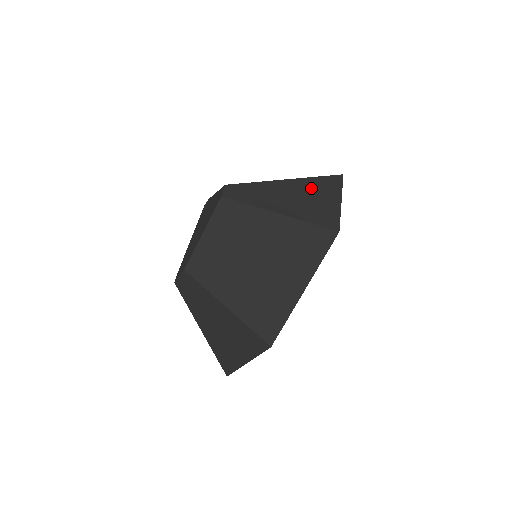
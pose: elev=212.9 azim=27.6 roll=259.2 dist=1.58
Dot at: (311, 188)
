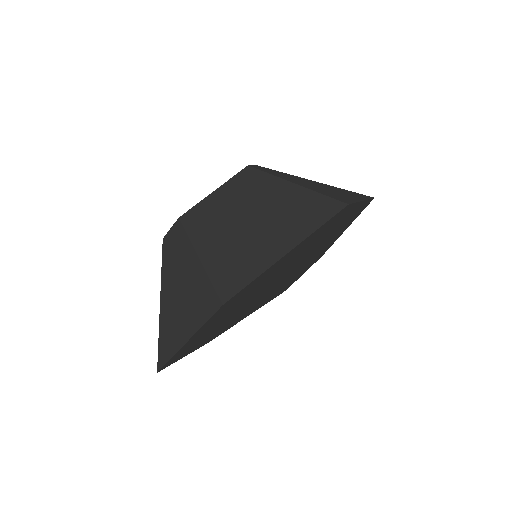
Dot at: (337, 189)
